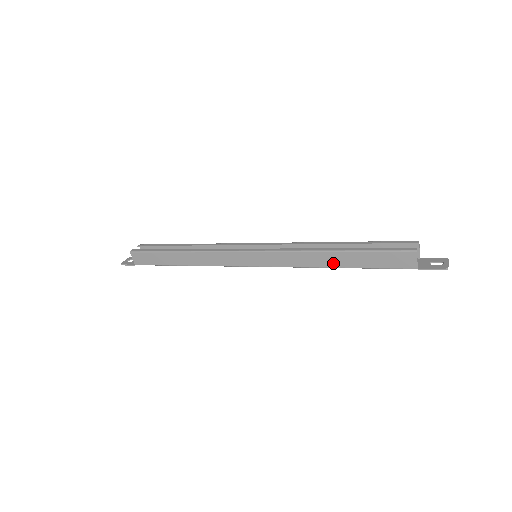
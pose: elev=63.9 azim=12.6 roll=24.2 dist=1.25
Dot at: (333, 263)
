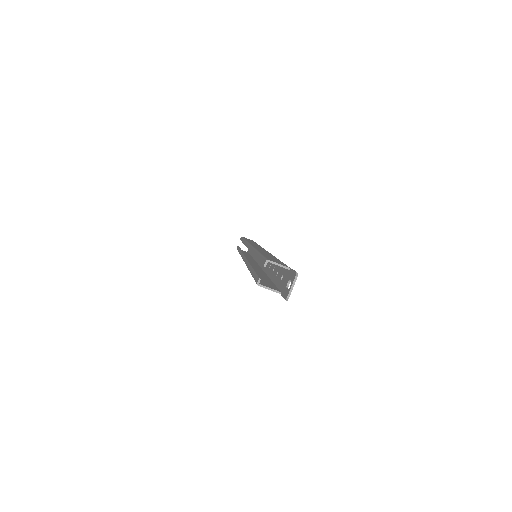
Dot at: occluded
